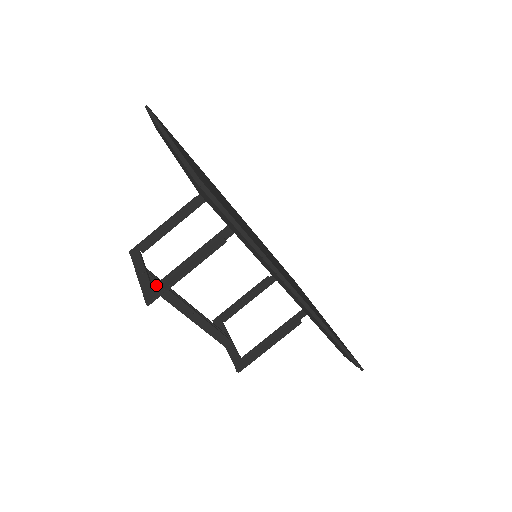
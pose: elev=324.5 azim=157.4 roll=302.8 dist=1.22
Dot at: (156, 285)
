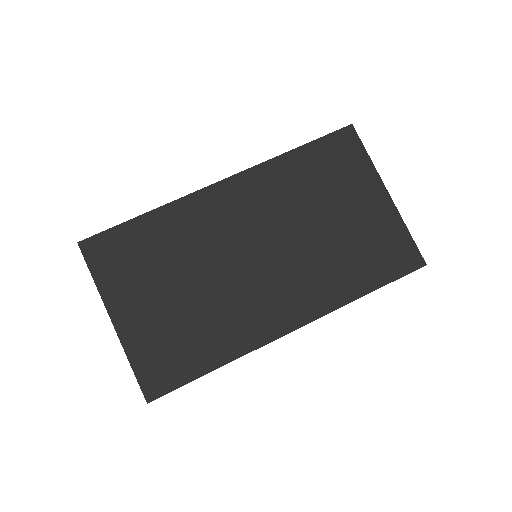
Dot at: occluded
